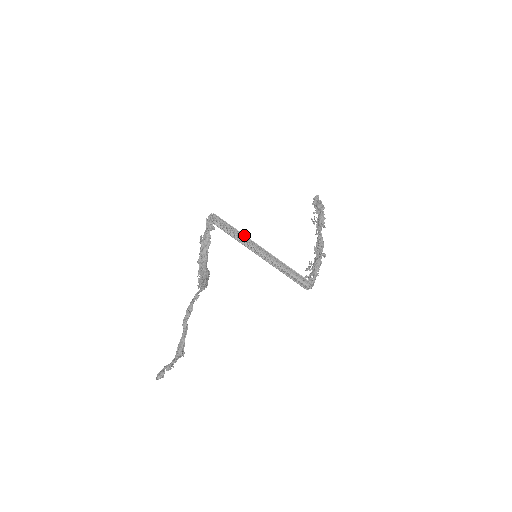
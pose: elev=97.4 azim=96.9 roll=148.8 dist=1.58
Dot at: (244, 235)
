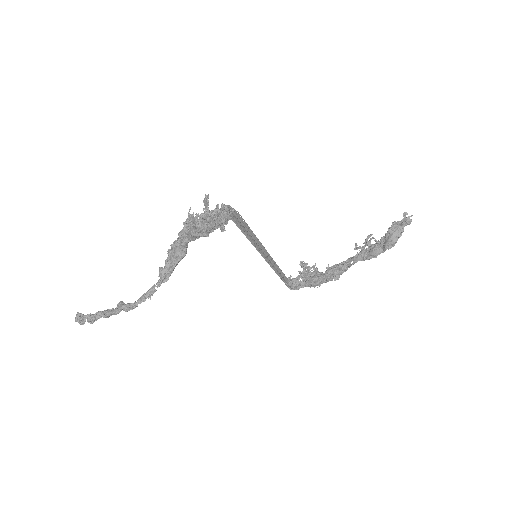
Dot at: occluded
